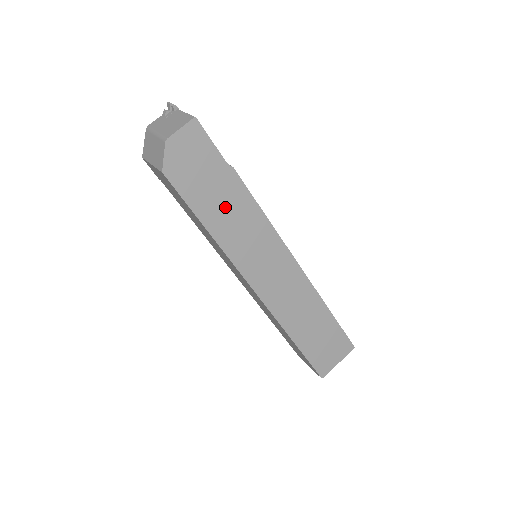
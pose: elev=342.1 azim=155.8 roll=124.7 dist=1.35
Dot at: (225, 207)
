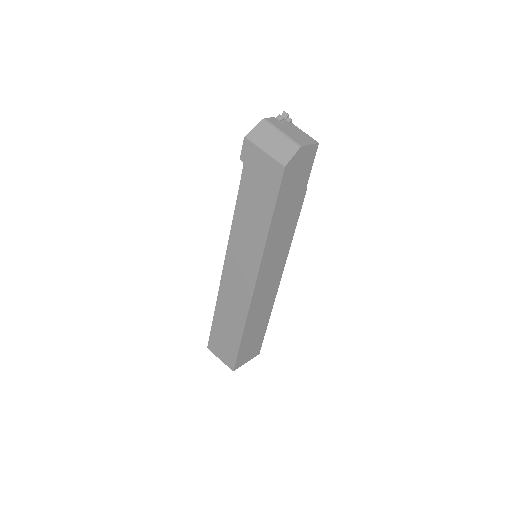
Dot at: (287, 213)
